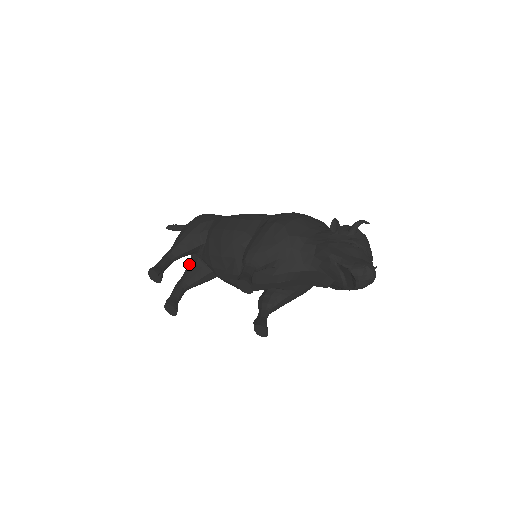
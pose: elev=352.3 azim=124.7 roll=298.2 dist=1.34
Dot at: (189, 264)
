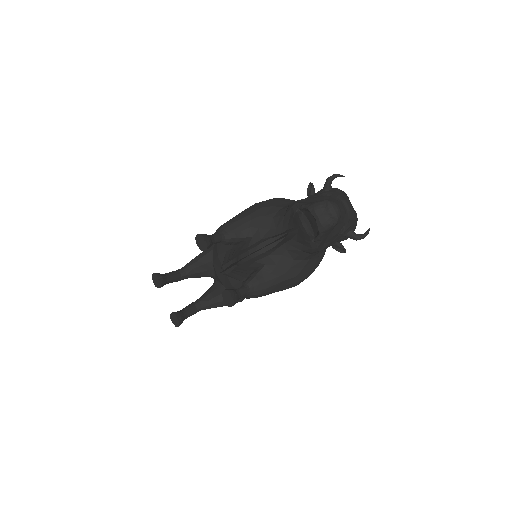
Dot at: occluded
